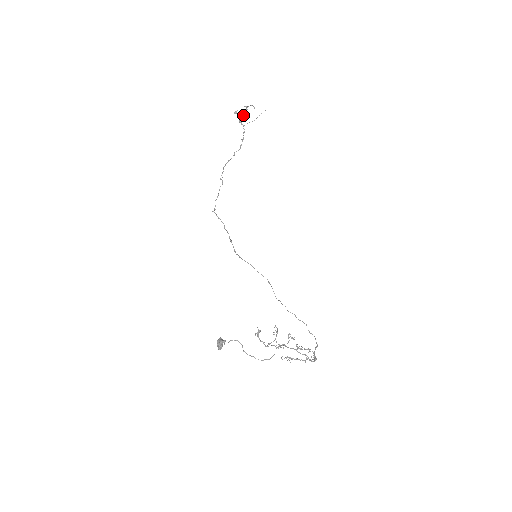
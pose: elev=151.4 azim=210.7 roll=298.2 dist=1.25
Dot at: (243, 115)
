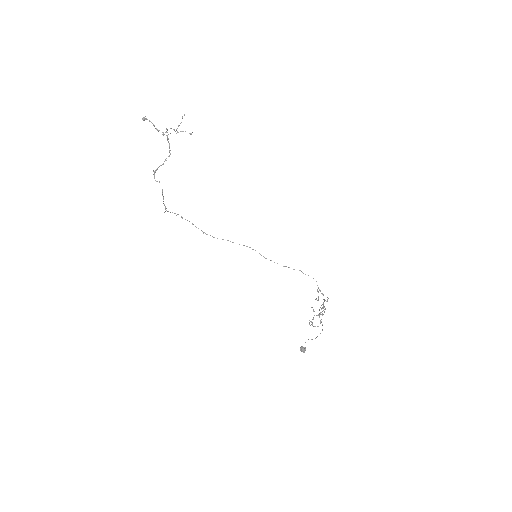
Dot at: occluded
